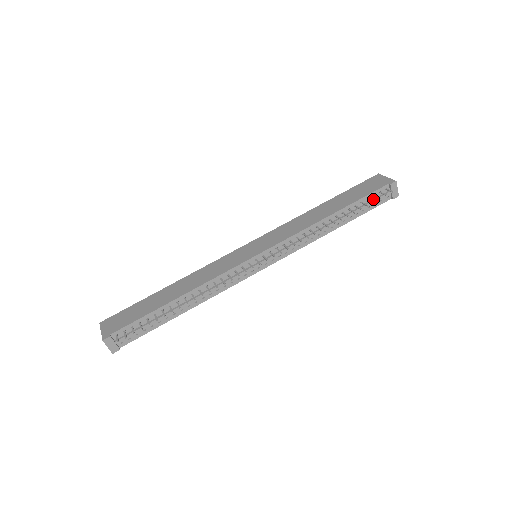
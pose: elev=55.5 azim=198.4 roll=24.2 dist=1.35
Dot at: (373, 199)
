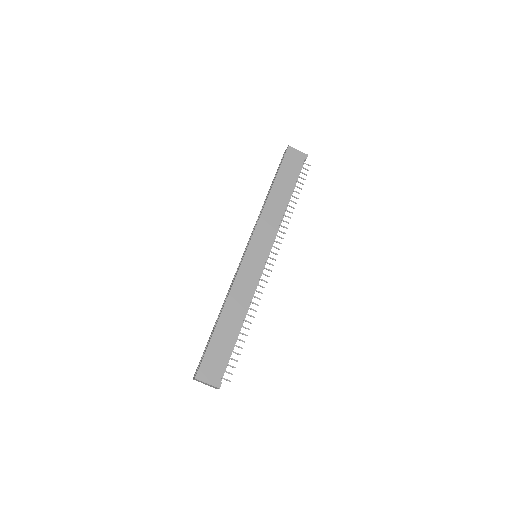
Dot at: occluded
